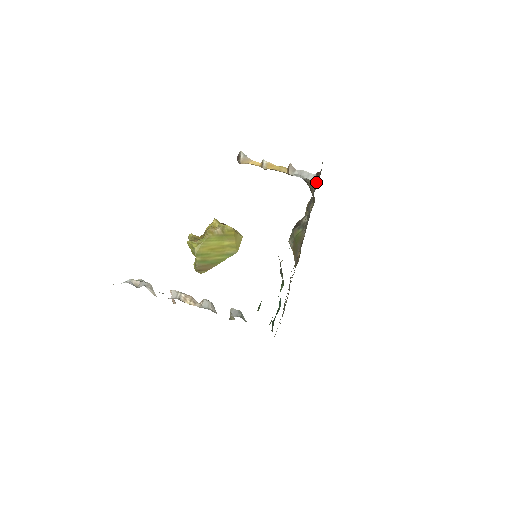
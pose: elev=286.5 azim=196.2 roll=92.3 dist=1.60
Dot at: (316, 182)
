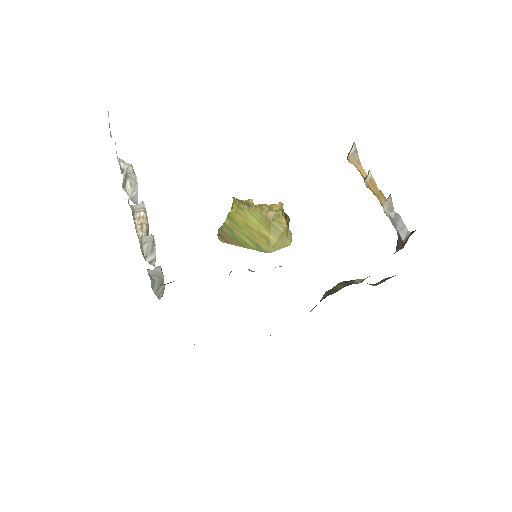
Dot at: (404, 244)
